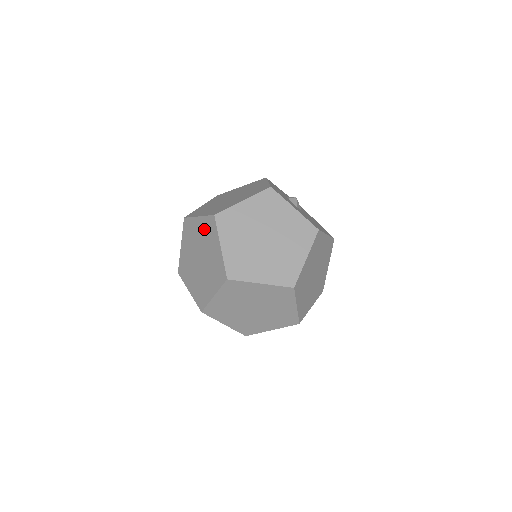
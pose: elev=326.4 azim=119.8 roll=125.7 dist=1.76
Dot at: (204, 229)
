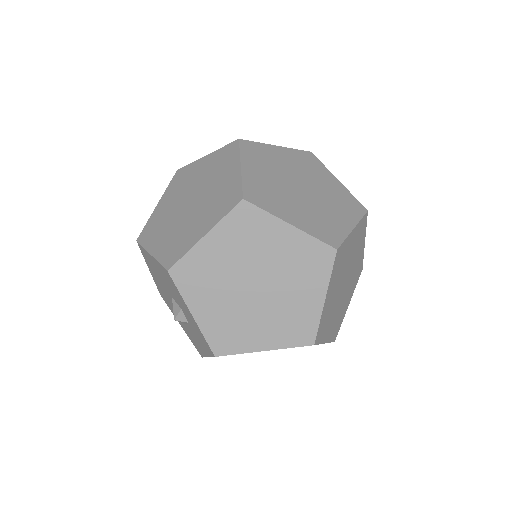
Dot at: (213, 162)
